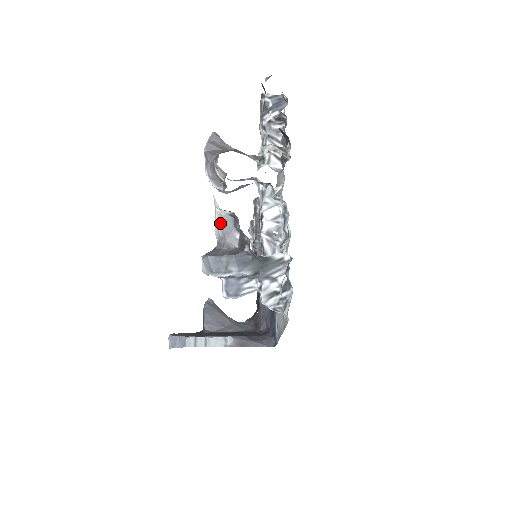
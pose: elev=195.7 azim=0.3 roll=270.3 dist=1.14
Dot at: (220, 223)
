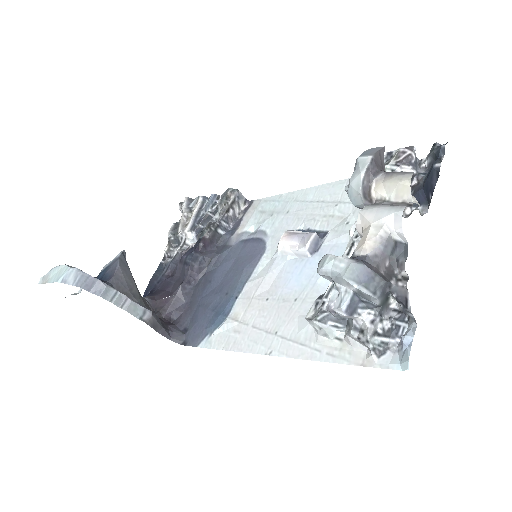
Dot at: (383, 241)
